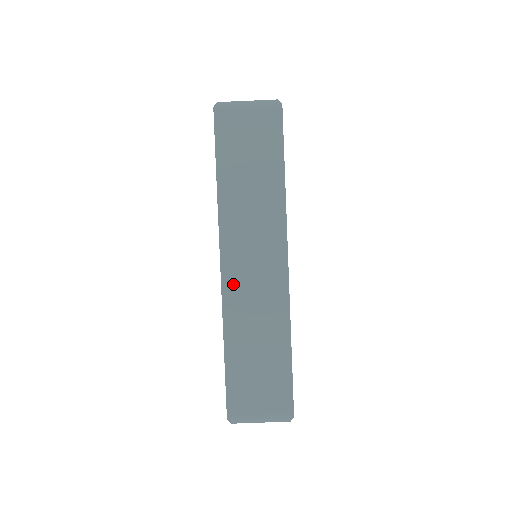
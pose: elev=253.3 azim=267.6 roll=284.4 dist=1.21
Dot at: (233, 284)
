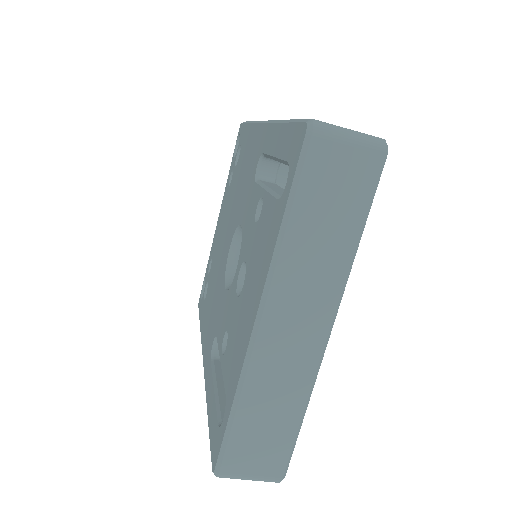
Dot at: (265, 342)
